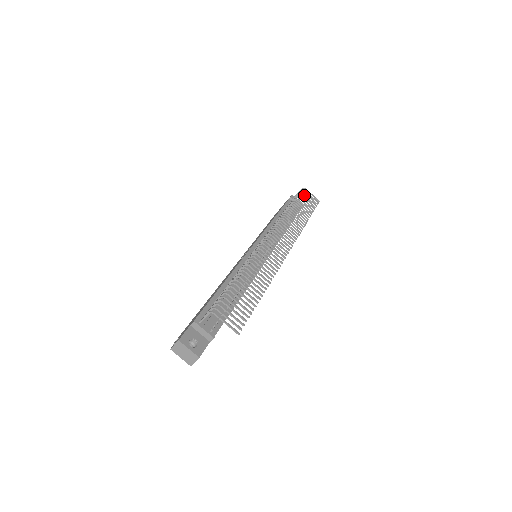
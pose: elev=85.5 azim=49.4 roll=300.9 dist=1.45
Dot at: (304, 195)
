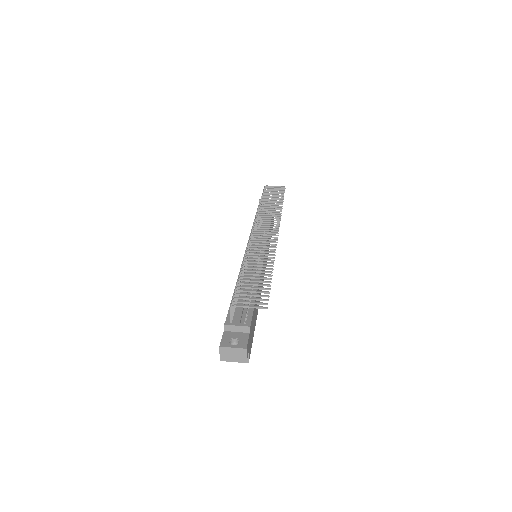
Dot at: (268, 190)
